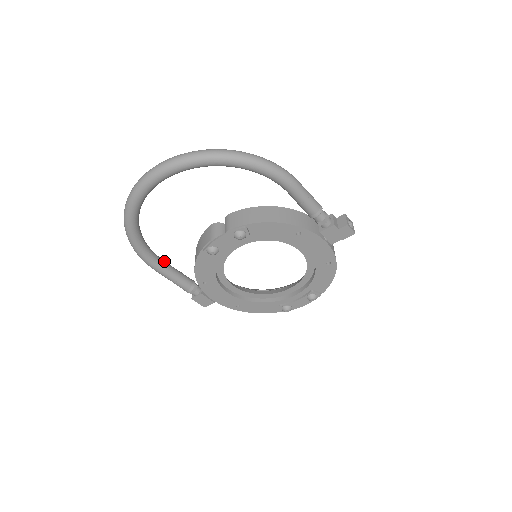
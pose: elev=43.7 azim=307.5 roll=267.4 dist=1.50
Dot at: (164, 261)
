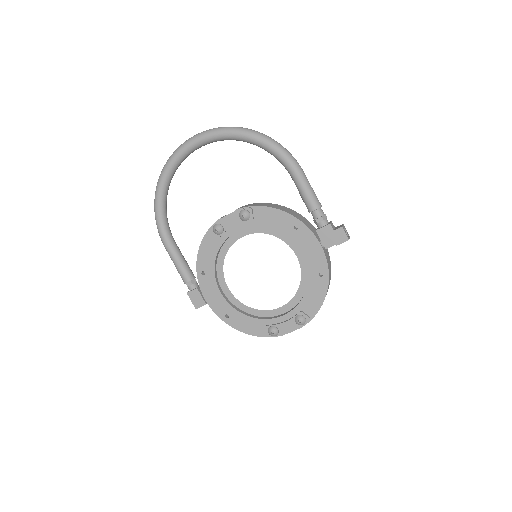
Dot at: occluded
